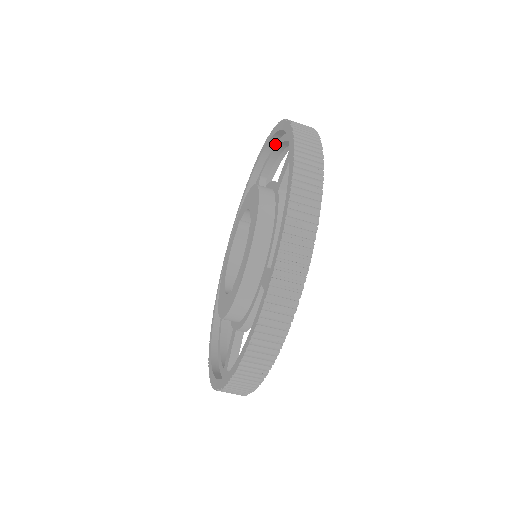
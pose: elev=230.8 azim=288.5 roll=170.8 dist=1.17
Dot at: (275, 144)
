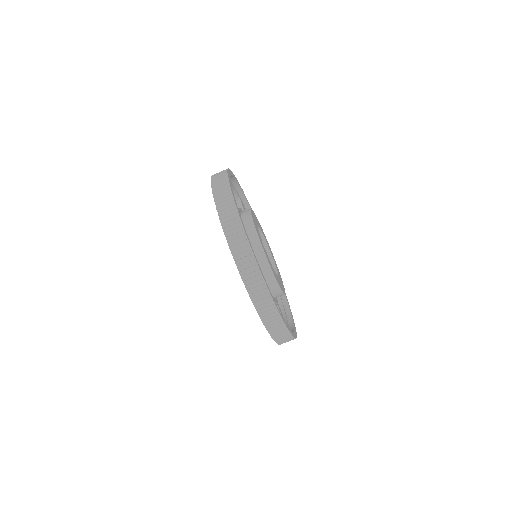
Dot at: occluded
